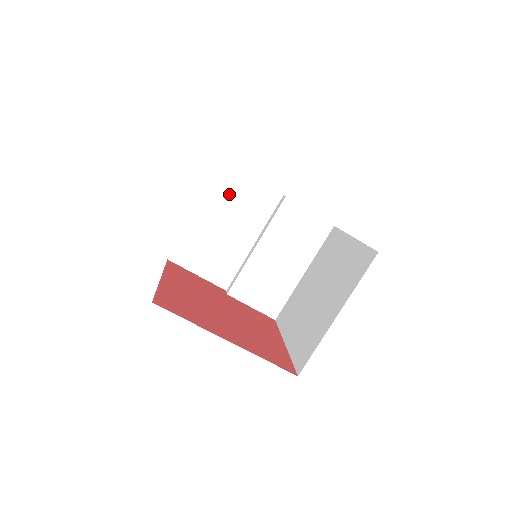
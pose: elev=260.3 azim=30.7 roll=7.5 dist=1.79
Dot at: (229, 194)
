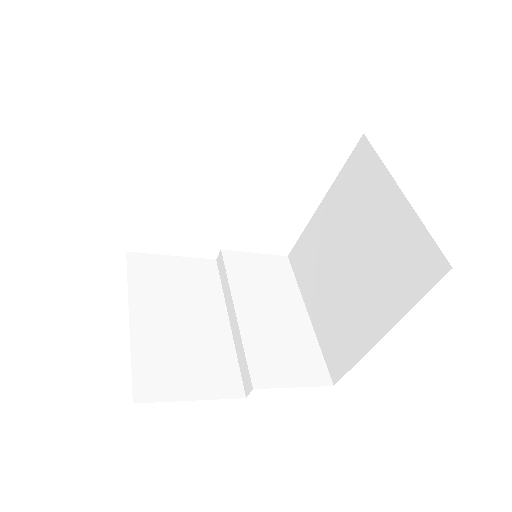
Dot at: (158, 282)
